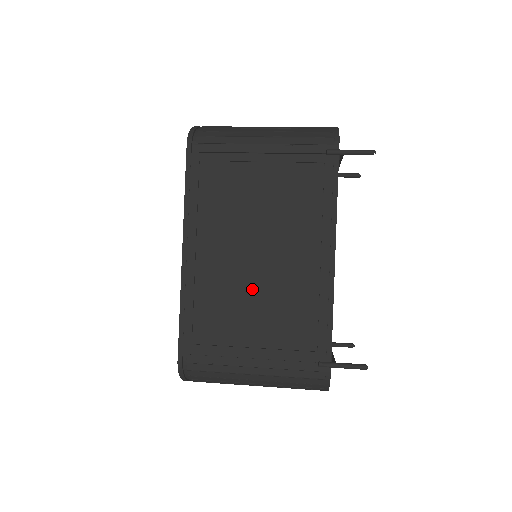
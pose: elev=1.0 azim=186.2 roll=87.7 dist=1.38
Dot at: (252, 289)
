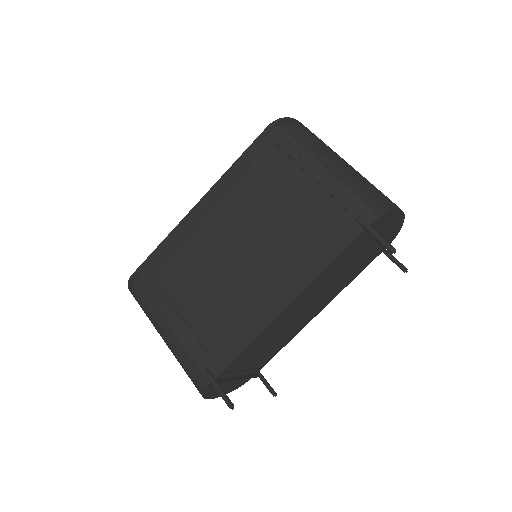
Dot at: (215, 272)
